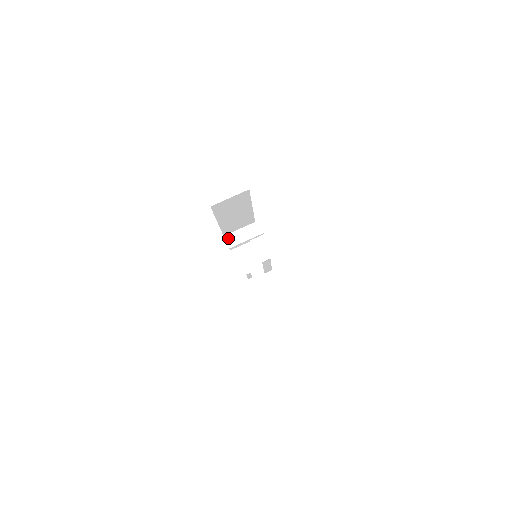
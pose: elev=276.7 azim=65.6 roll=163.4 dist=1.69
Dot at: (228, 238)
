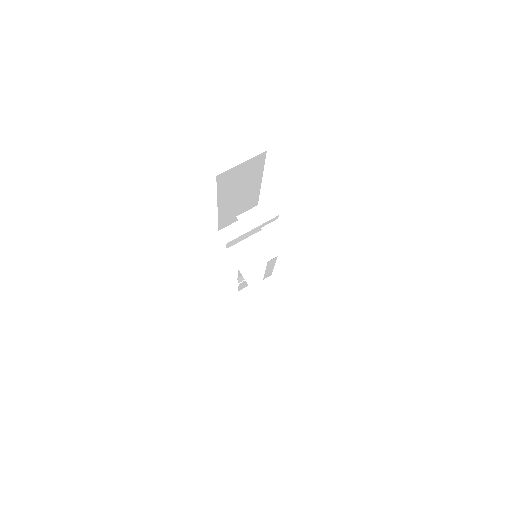
Dot at: (243, 219)
